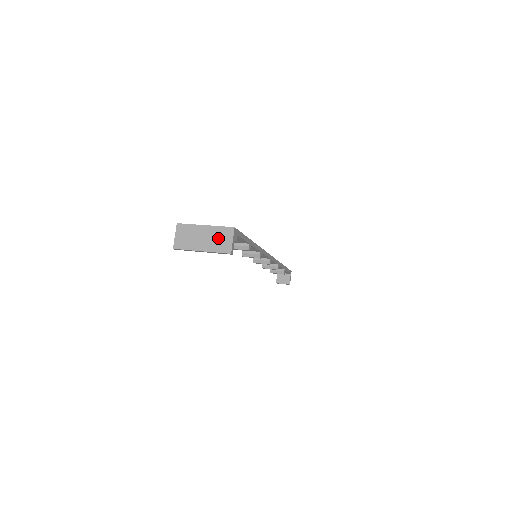
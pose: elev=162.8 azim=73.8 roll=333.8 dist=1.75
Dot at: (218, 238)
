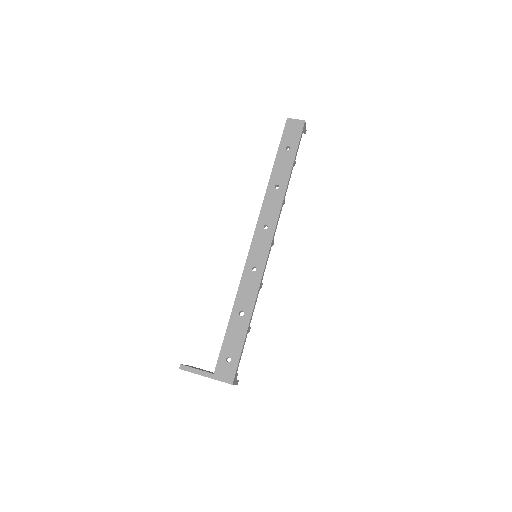
Dot at: occluded
